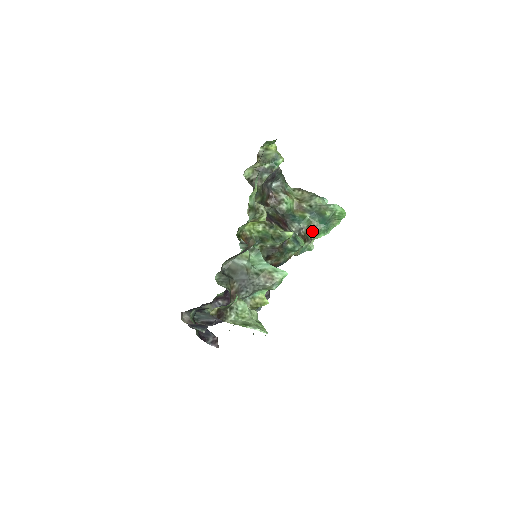
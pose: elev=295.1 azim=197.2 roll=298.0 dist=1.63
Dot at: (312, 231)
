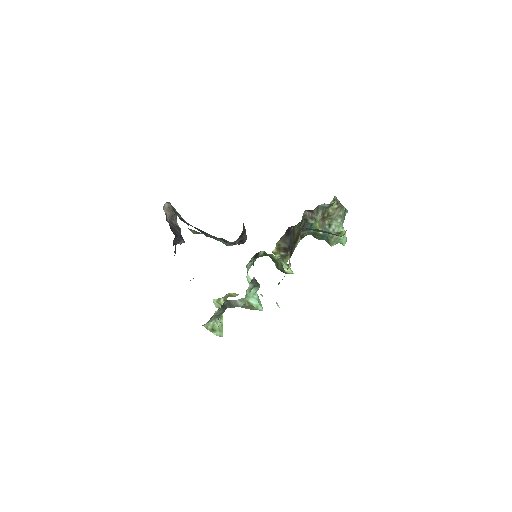
Dot at: (312, 234)
